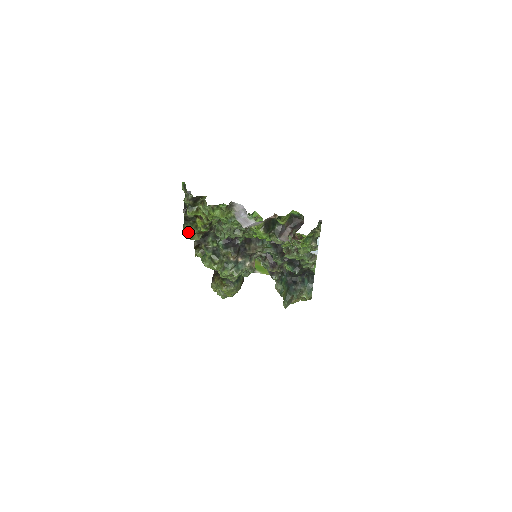
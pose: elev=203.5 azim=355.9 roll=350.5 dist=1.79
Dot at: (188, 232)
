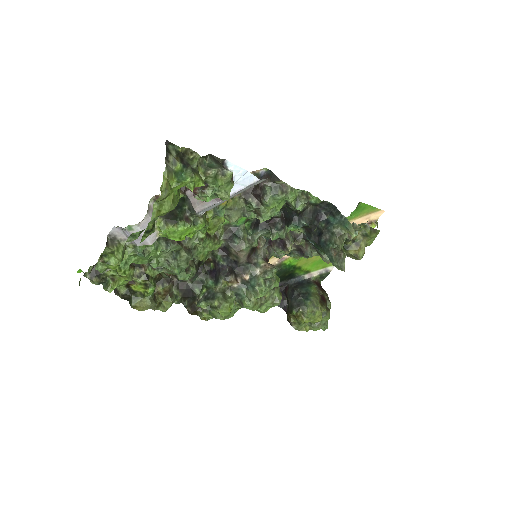
Dot at: (143, 308)
